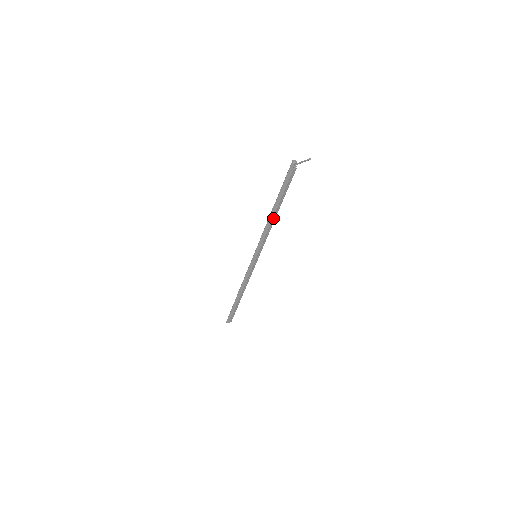
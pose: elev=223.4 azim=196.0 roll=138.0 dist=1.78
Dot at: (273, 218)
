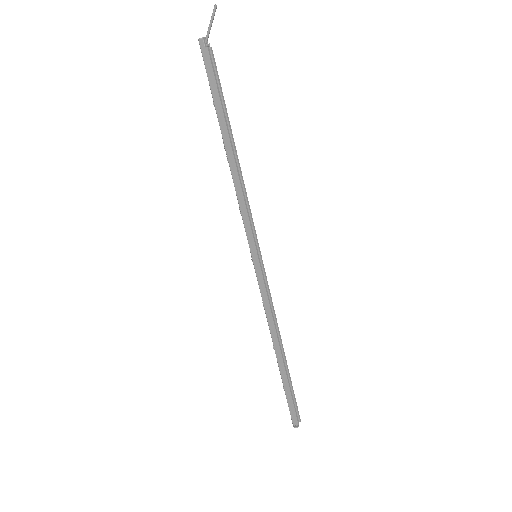
Dot at: (235, 161)
